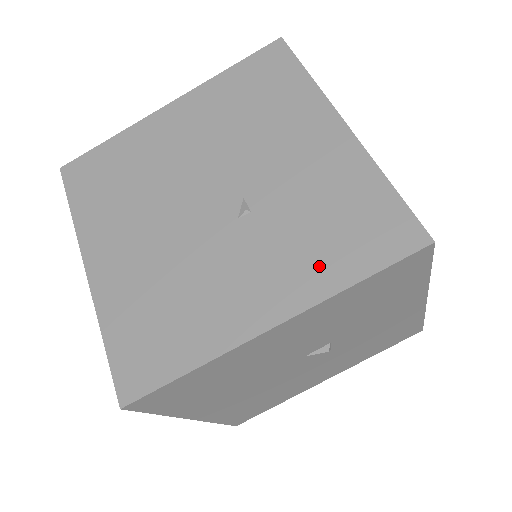
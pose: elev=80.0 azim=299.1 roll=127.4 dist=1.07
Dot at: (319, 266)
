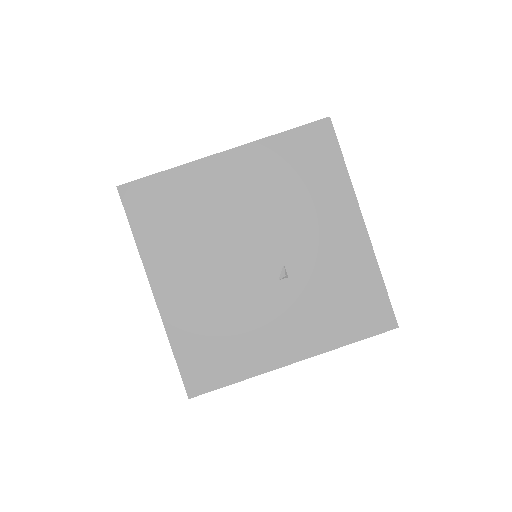
Dot at: (329, 328)
